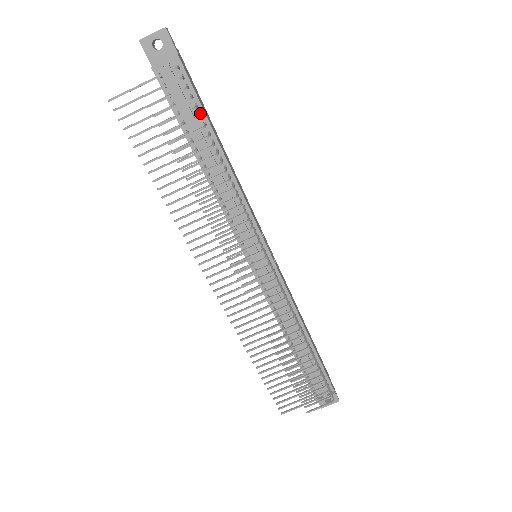
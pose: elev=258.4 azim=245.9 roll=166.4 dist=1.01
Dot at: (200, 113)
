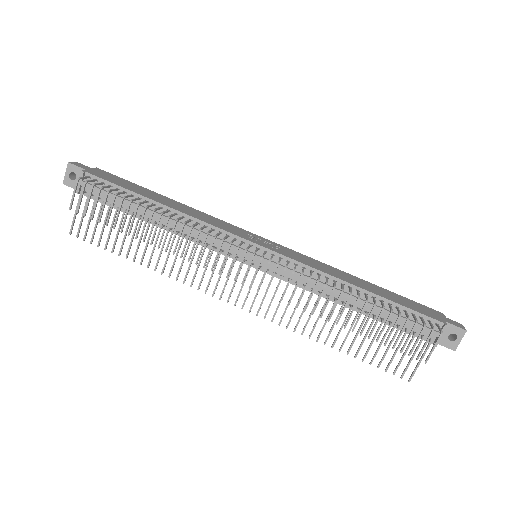
Dot at: (124, 192)
